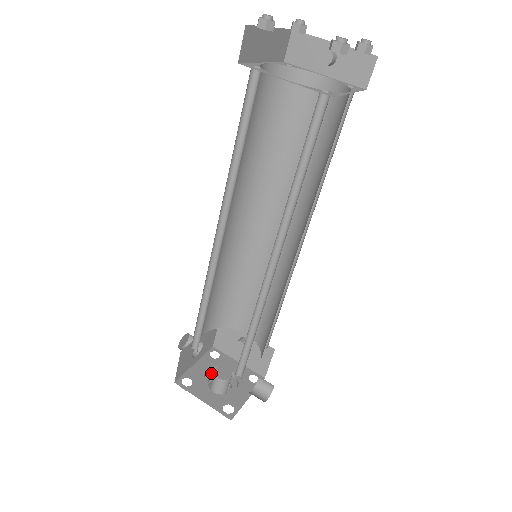
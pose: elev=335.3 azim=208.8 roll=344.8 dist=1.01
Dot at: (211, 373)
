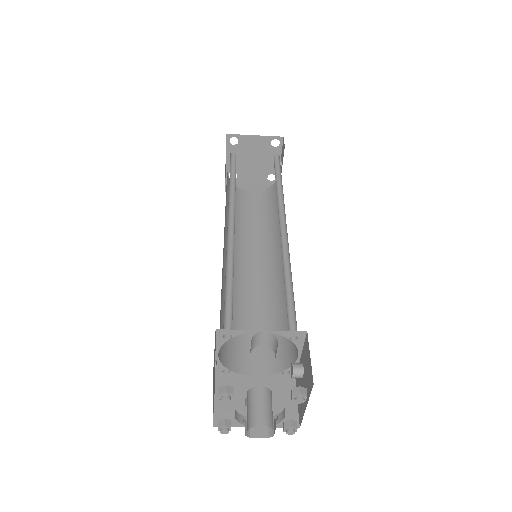
Dot at: occluded
